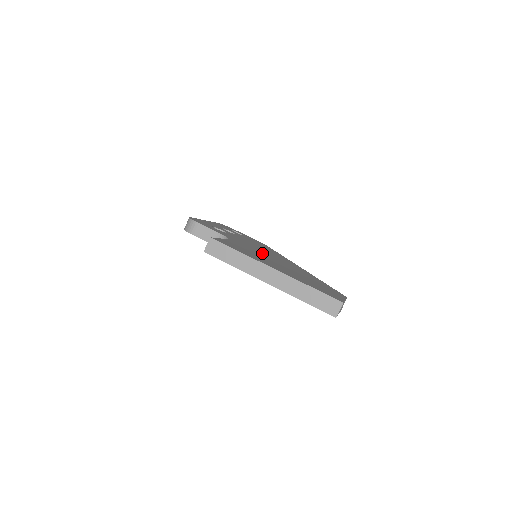
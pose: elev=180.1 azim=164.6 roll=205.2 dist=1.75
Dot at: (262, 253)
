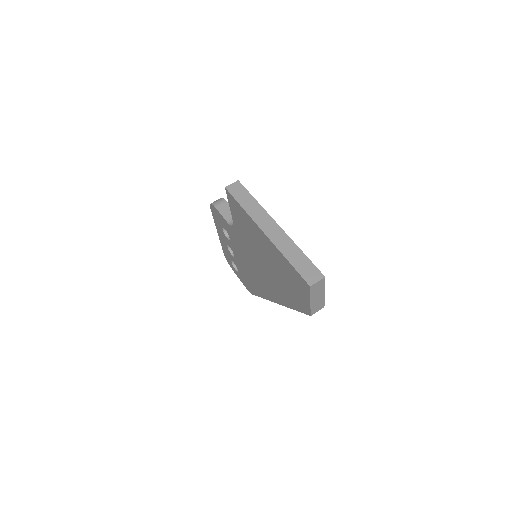
Dot at: occluded
